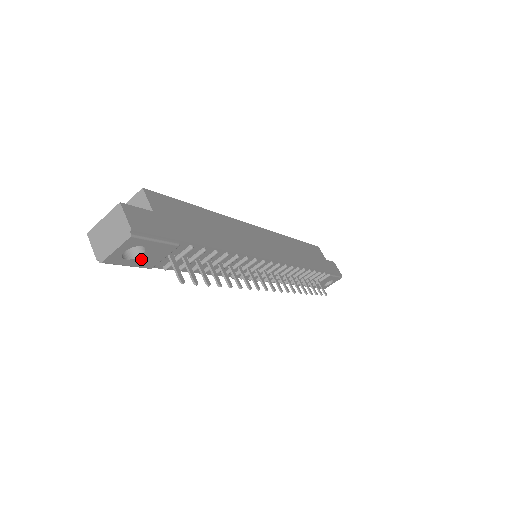
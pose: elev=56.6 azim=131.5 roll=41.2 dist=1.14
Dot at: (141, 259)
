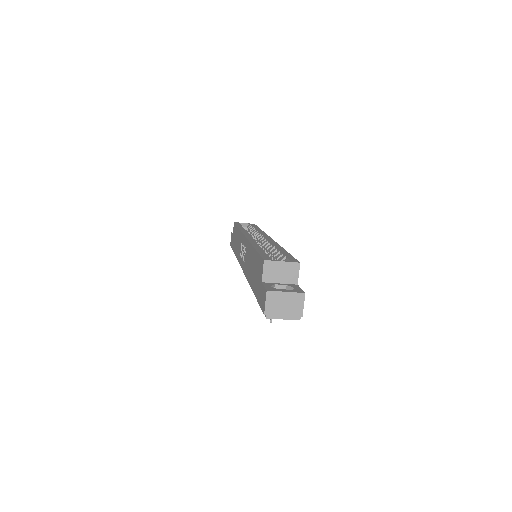
Dot at: occluded
